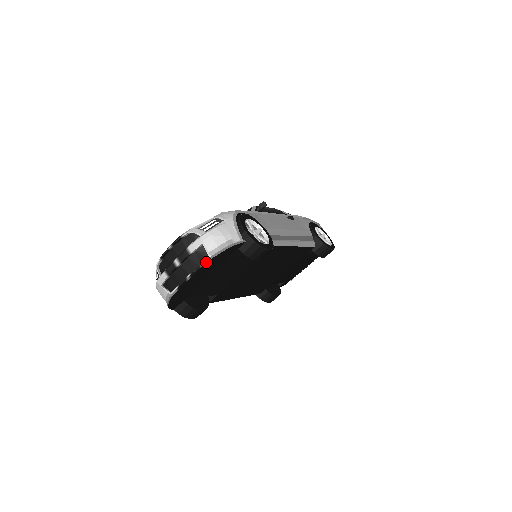
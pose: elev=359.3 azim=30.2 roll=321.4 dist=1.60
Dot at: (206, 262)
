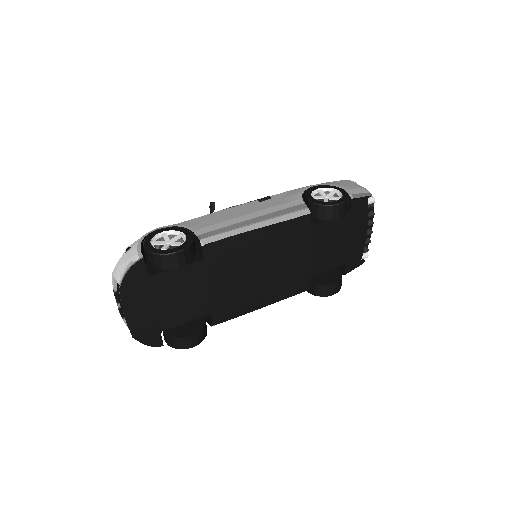
Dot at: occluded
